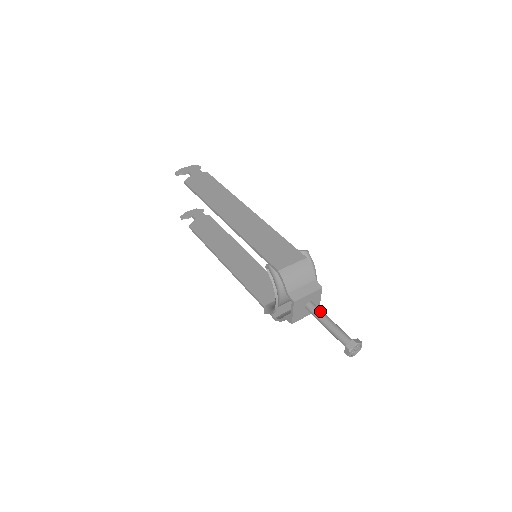
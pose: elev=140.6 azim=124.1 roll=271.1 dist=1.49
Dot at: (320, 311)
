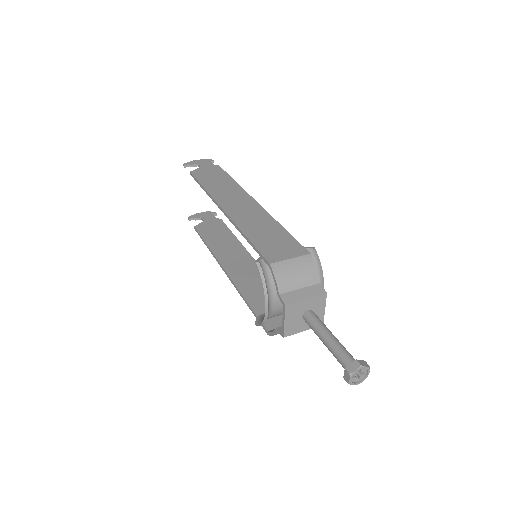
Dot at: (320, 322)
